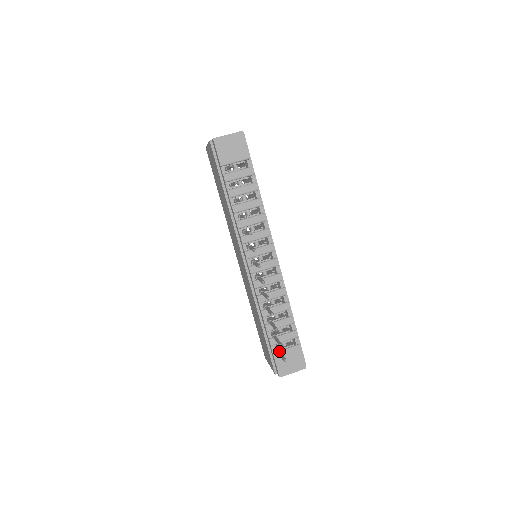
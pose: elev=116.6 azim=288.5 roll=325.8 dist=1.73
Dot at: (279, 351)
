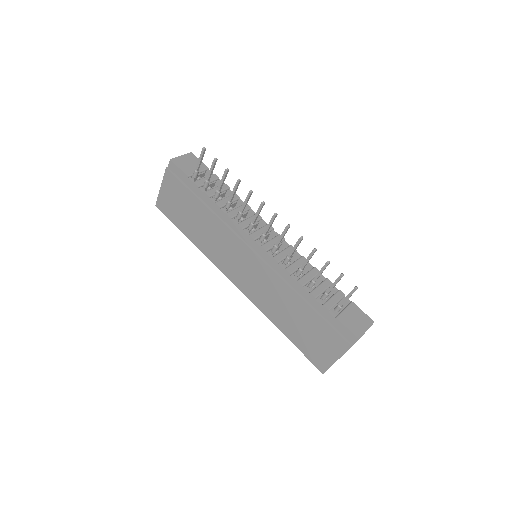
Dot at: occluded
